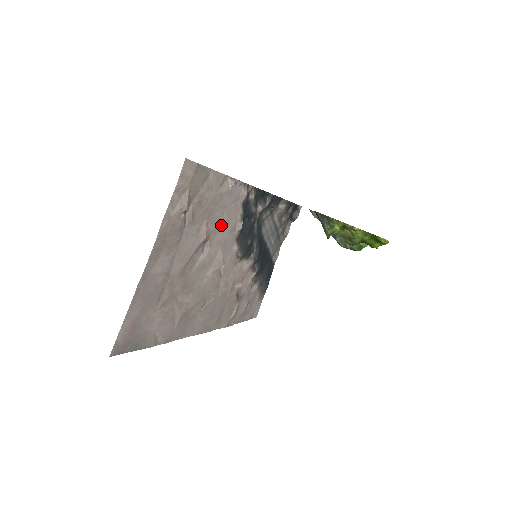
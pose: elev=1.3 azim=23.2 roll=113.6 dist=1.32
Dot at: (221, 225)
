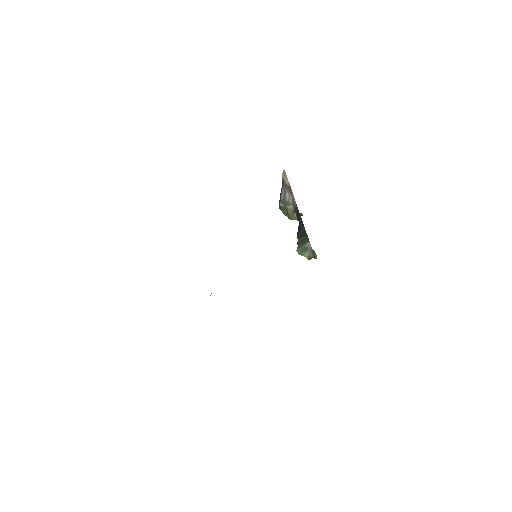
Dot at: occluded
